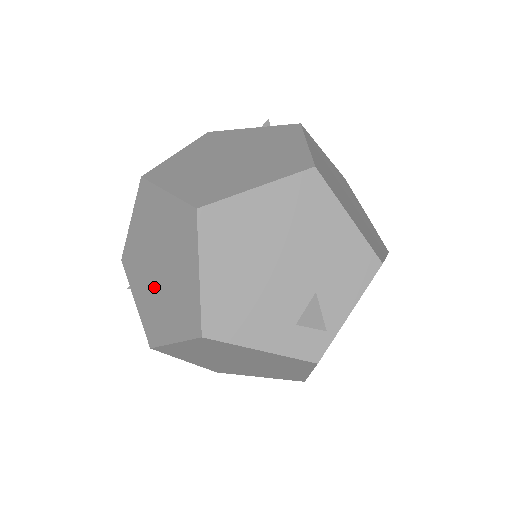
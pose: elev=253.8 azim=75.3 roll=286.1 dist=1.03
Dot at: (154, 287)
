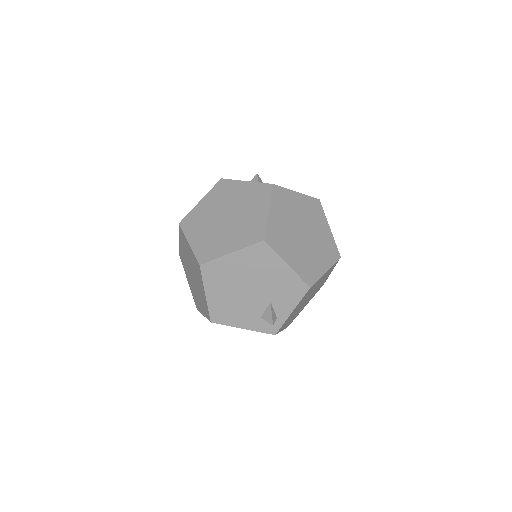
Dot at: (193, 283)
